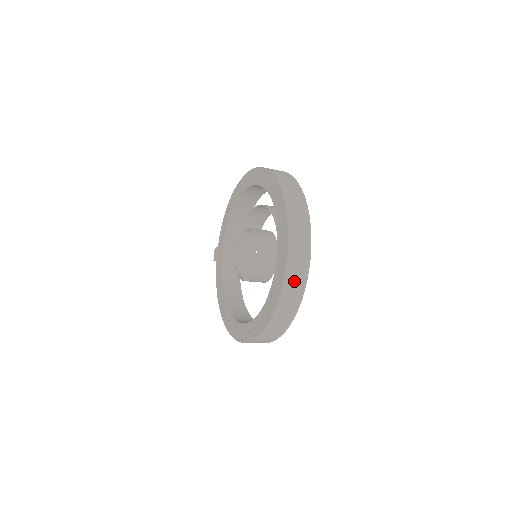
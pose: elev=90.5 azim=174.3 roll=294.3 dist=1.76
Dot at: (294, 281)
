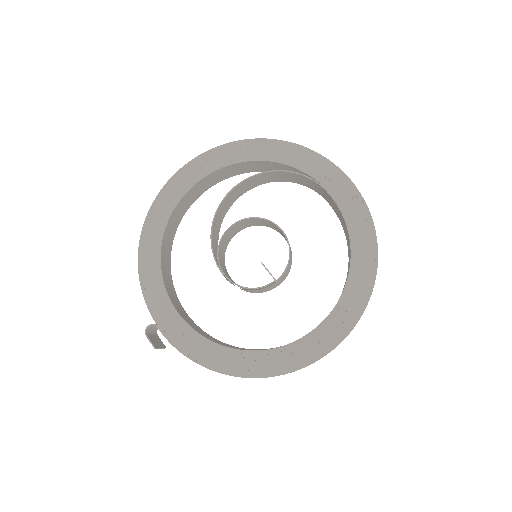
Dot at: occluded
